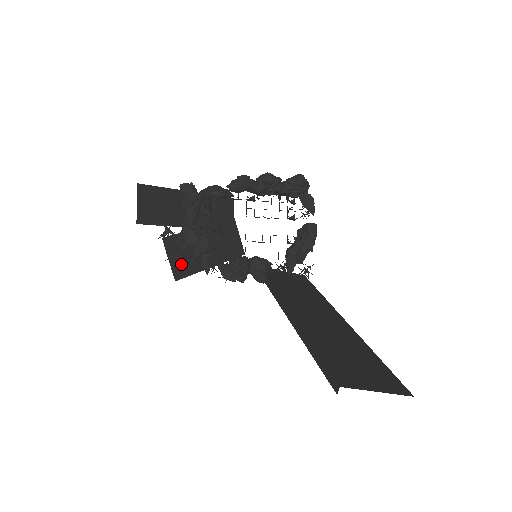
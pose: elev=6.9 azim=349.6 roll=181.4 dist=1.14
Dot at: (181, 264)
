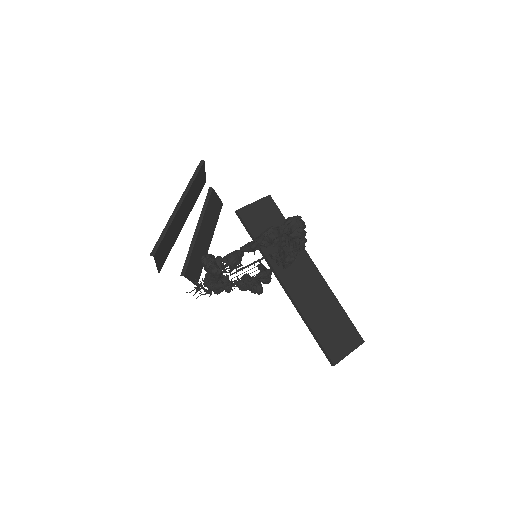
Dot at: (196, 272)
